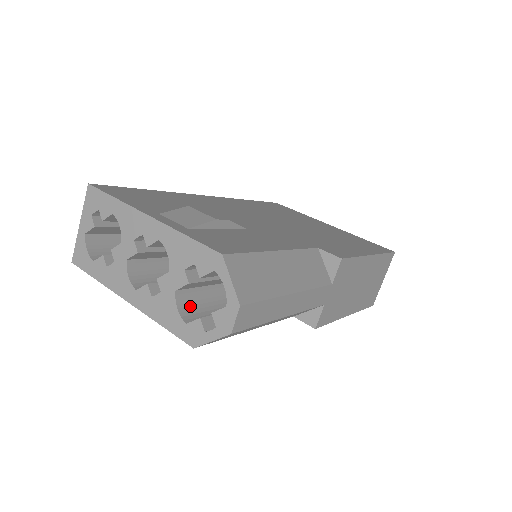
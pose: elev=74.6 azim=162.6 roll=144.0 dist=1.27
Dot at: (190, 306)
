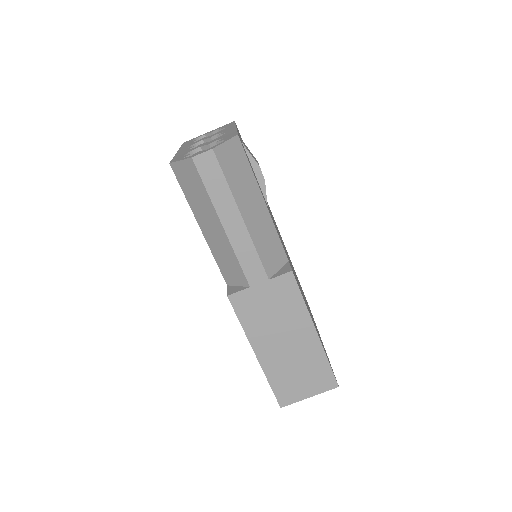
Dot at: occluded
